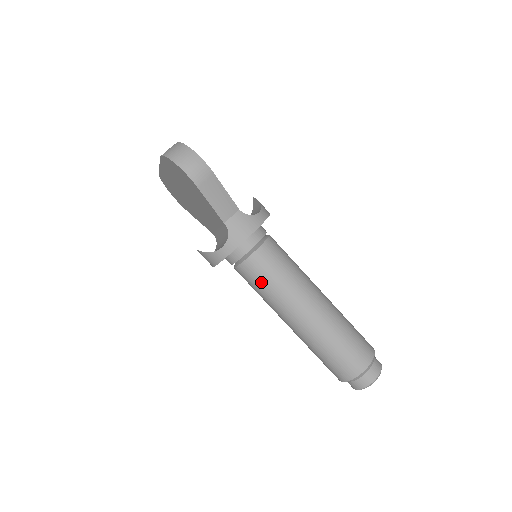
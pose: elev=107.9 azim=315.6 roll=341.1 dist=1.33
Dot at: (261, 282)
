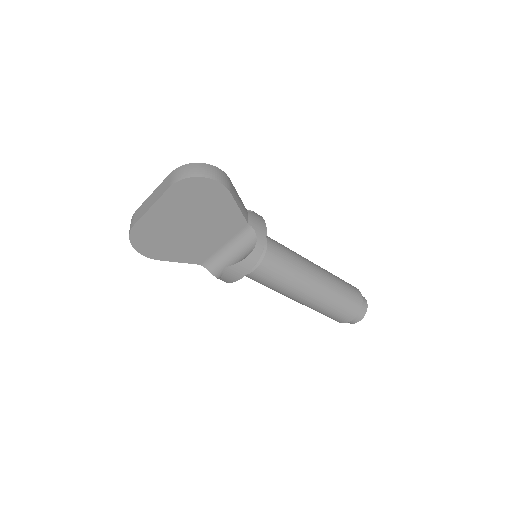
Dot at: (282, 268)
